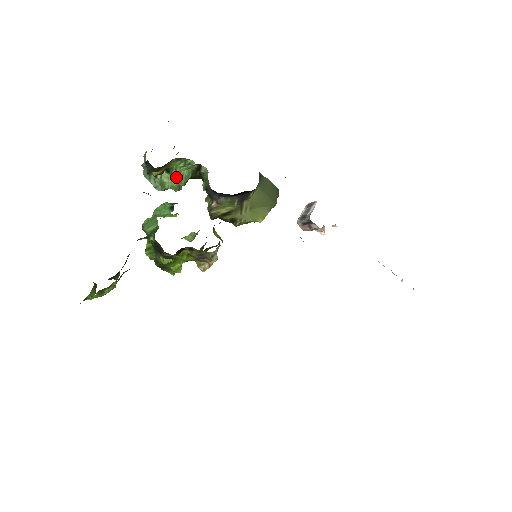
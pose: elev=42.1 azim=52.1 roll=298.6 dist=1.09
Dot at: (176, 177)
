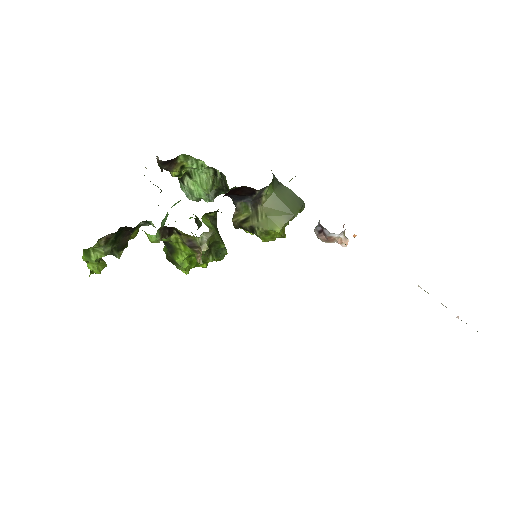
Dot at: (198, 183)
